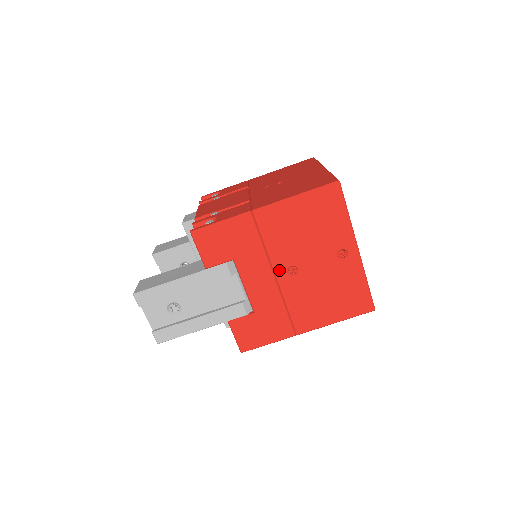
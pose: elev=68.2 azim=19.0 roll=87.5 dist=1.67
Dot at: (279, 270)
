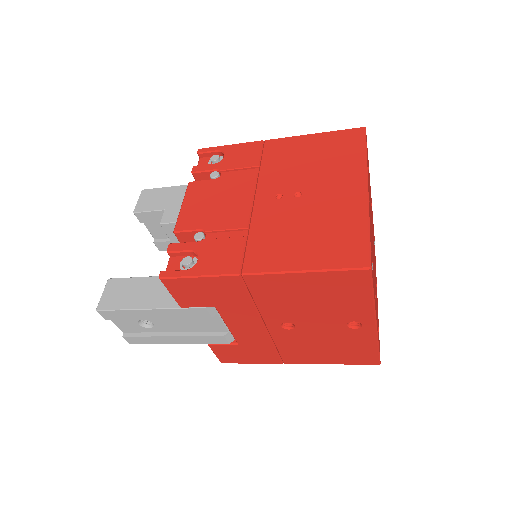
Dot at: (271, 323)
